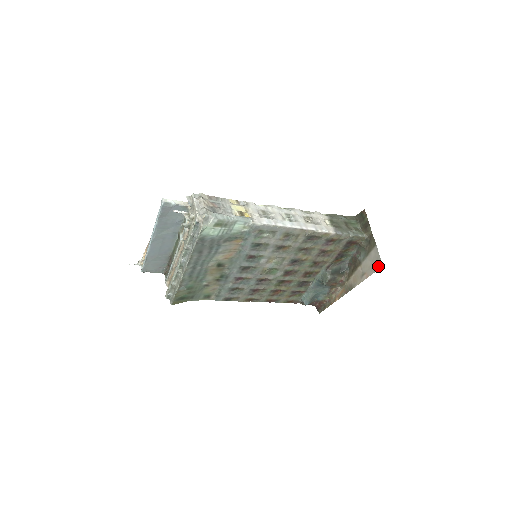
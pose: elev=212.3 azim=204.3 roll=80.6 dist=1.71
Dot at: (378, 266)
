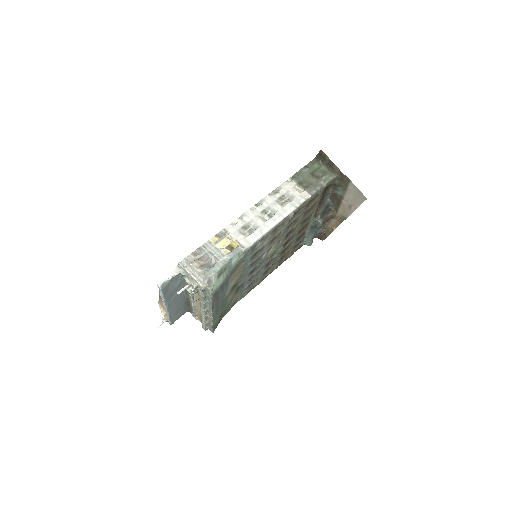
Dot at: (362, 199)
